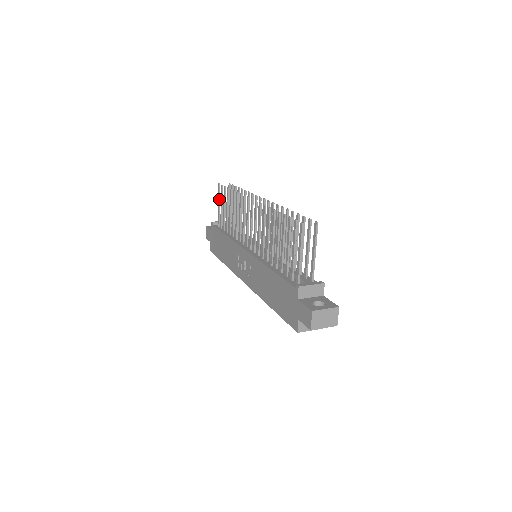
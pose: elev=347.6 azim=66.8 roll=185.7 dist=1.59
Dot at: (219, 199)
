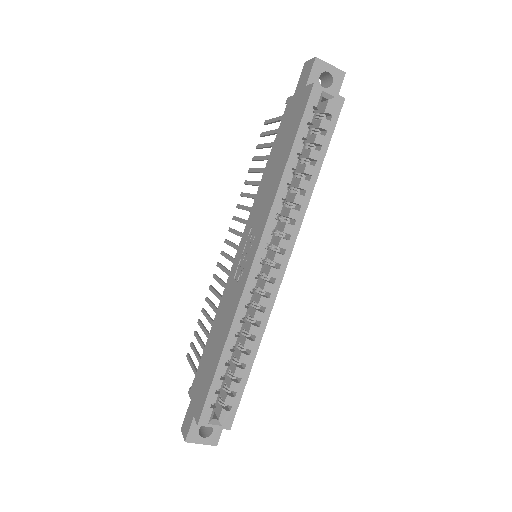
Dot at: (192, 362)
